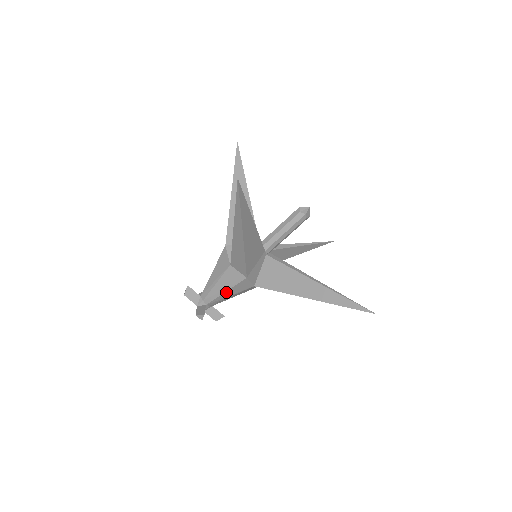
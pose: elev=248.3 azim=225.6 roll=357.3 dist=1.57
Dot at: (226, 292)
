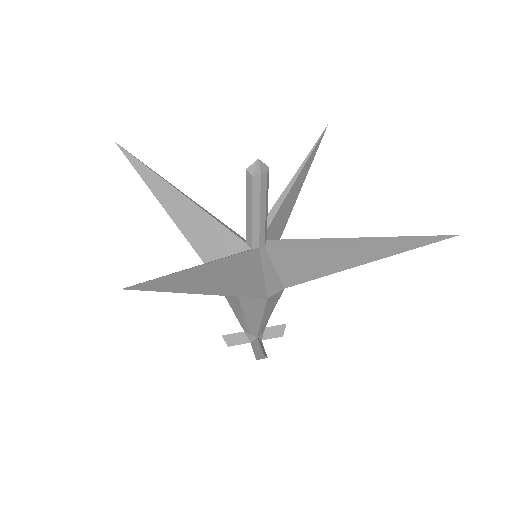
Dot at: (262, 318)
